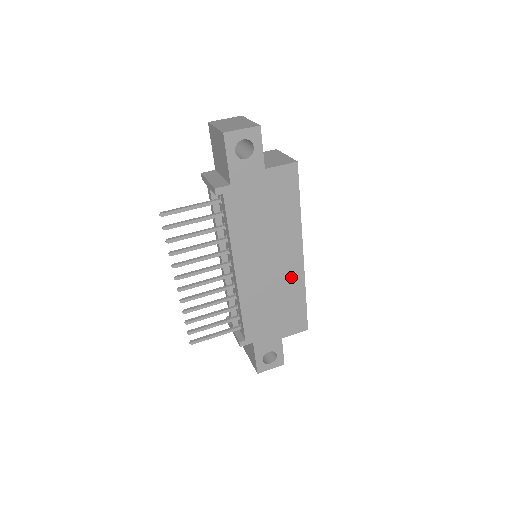
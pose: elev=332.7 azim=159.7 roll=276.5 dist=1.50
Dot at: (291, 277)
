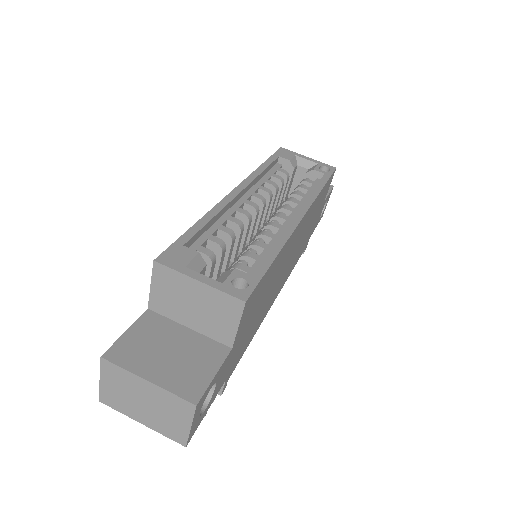
Dot at: (306, 222)
